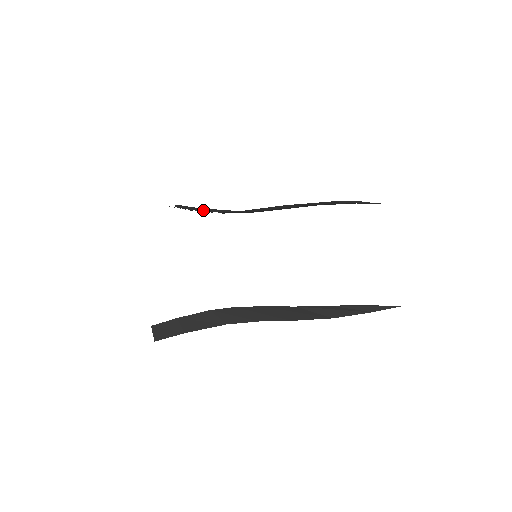
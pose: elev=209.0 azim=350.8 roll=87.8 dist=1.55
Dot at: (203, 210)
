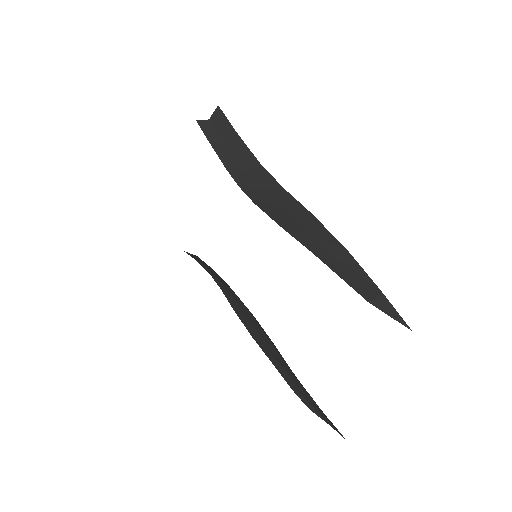
Dot at: (230, 144)
